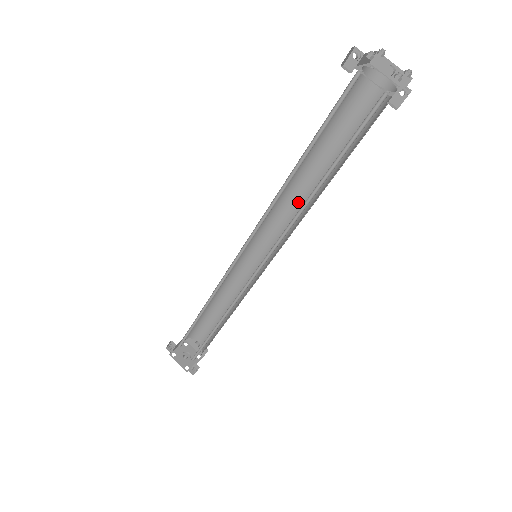
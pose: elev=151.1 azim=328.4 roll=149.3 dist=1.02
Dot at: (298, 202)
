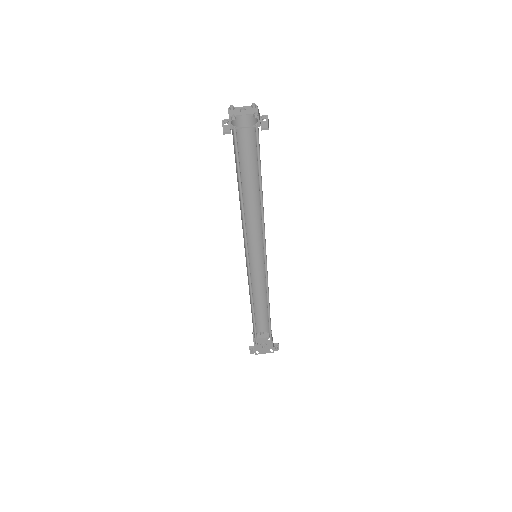
Dot at: (252, 209)
